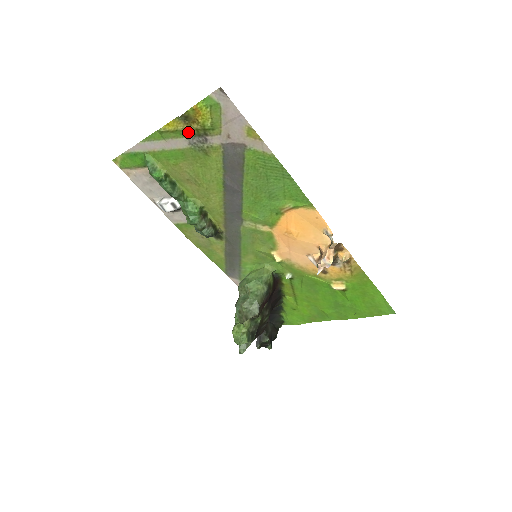
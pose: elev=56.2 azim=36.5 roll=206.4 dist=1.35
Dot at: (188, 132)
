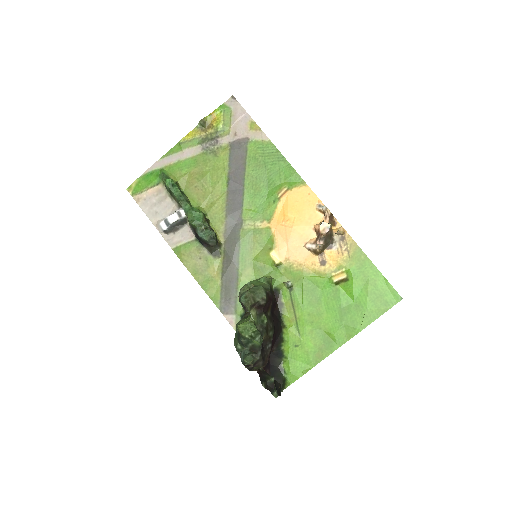
Dot at: (203, 138)
